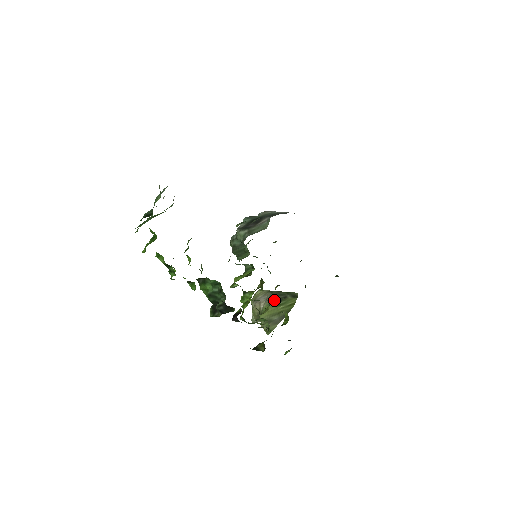
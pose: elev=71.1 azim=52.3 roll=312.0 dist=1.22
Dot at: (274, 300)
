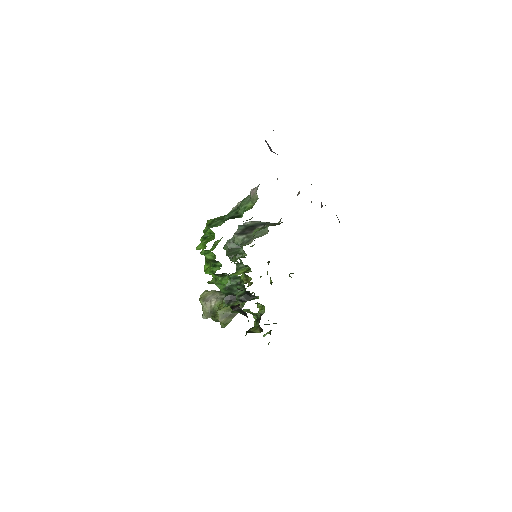
Dot at: occluded
